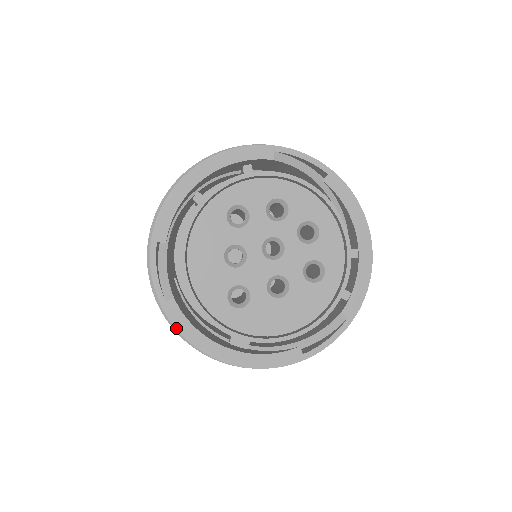
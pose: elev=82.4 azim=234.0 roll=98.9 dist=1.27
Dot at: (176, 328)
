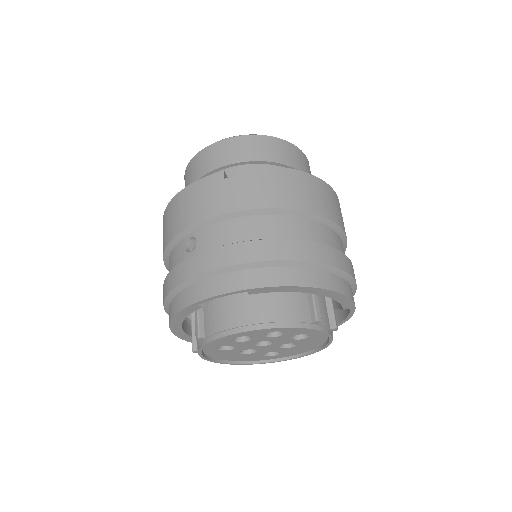
Dot at: occluded
